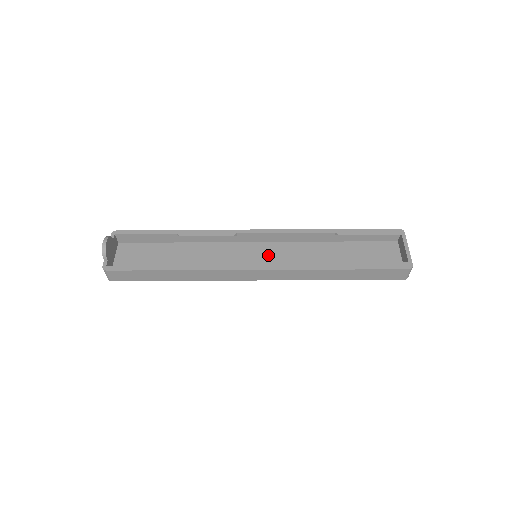
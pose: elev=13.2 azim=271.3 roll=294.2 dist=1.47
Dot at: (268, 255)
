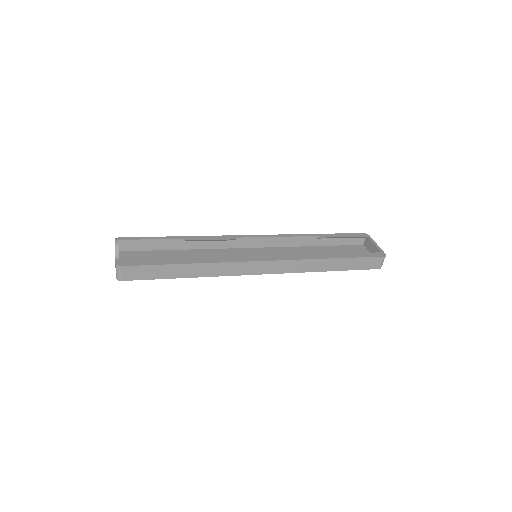
Dot at: (265, 256)
